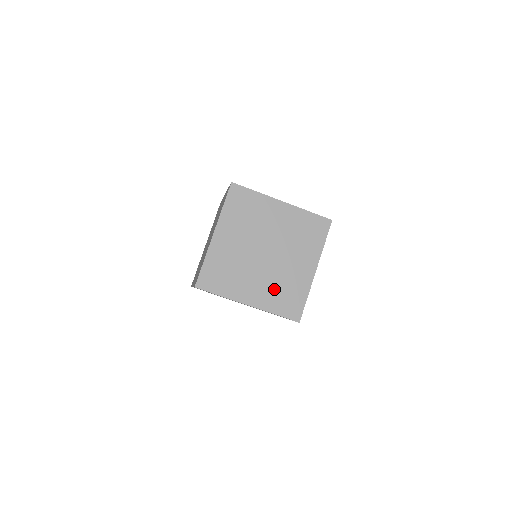
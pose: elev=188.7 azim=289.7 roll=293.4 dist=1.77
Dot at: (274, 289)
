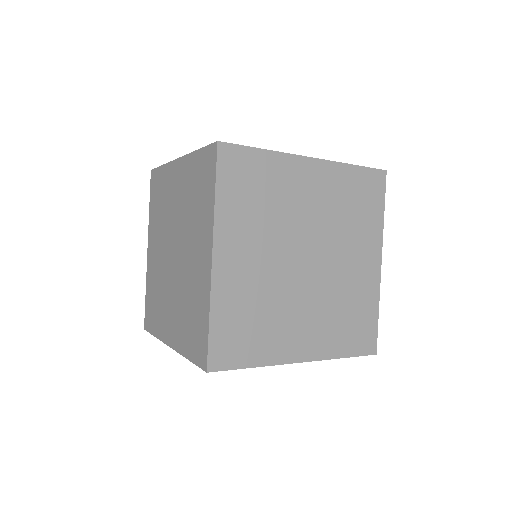
Dot at: occluded
